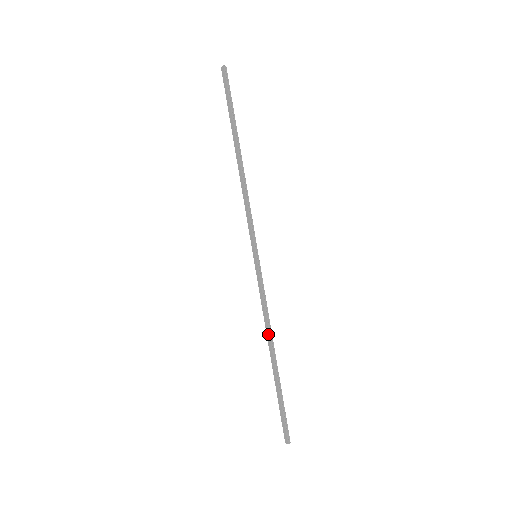
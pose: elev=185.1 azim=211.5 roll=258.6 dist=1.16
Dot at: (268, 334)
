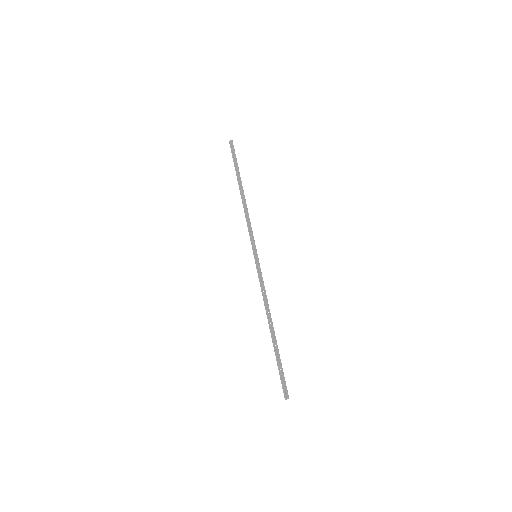
Dot at: (268, 311)
